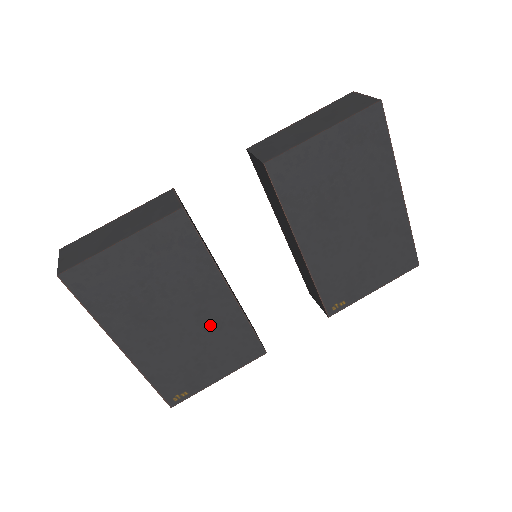
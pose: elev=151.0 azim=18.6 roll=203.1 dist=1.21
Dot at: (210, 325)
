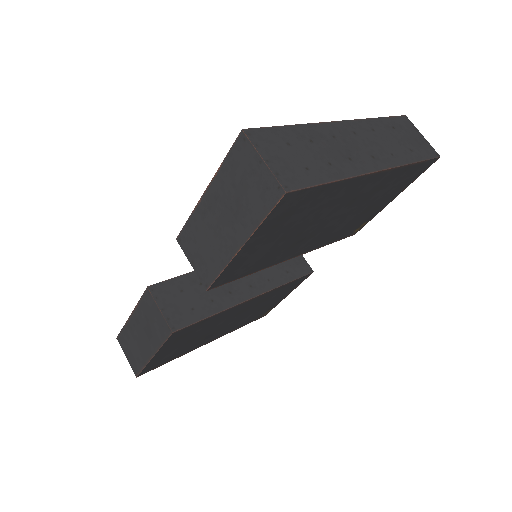
Dot at: (255, 305)
